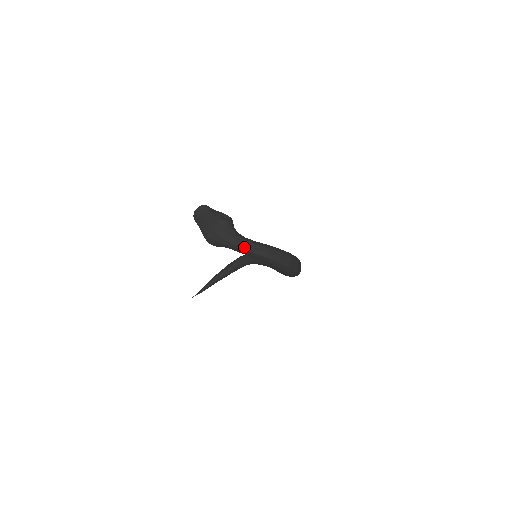
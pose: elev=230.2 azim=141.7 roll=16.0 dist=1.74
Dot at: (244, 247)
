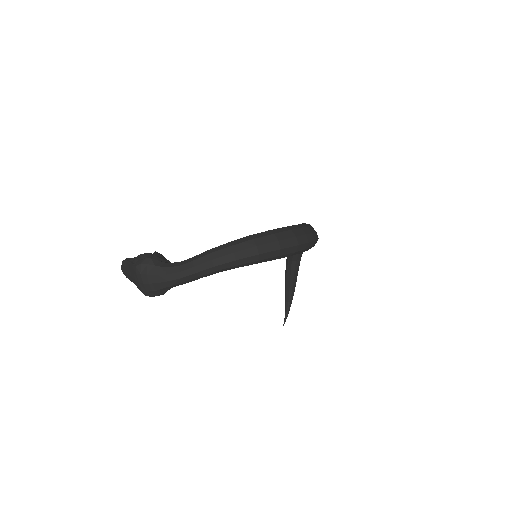
Dot at: (181, 275)
